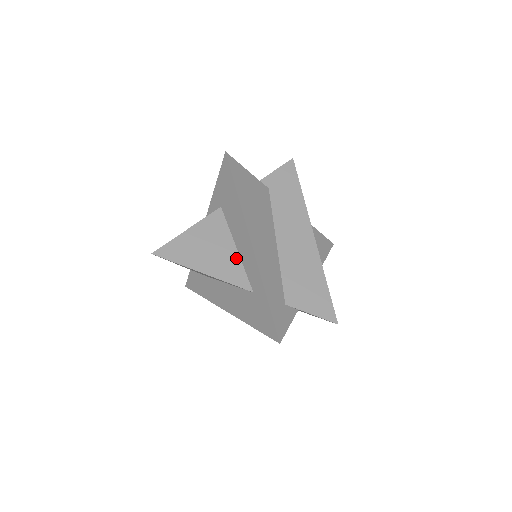
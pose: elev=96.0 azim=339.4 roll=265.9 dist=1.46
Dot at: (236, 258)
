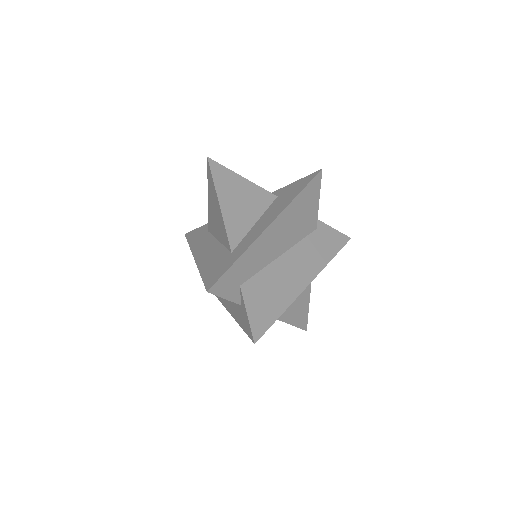
Dot at: (248, 226)
